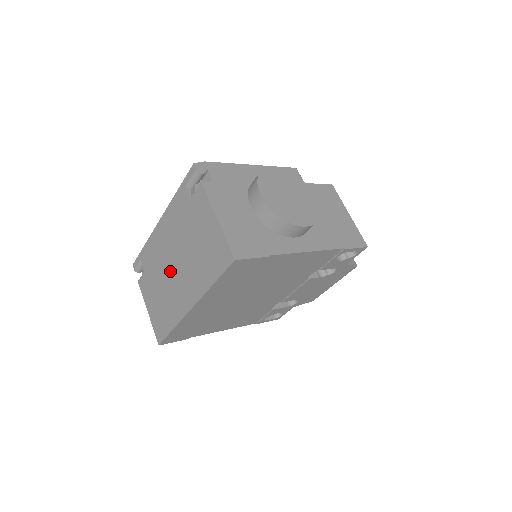
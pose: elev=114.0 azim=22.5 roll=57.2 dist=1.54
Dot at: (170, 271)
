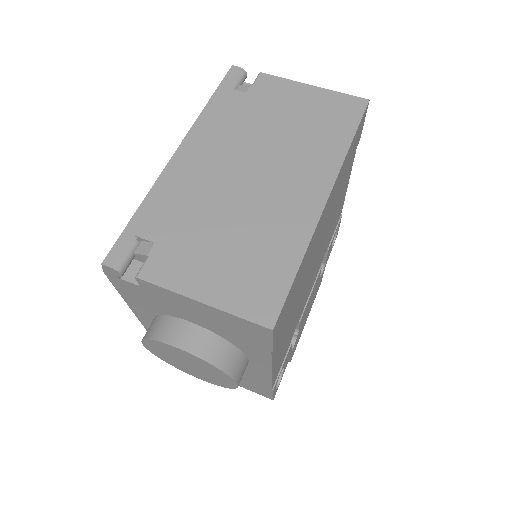
Dot at: (243, 189)
